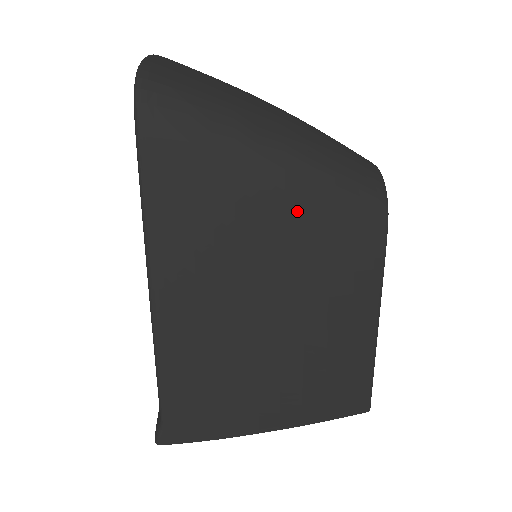
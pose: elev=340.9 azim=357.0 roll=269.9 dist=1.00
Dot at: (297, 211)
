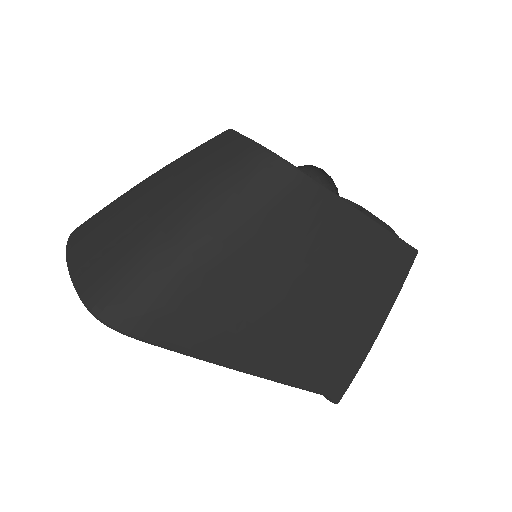
Dot at: (255, 247)
